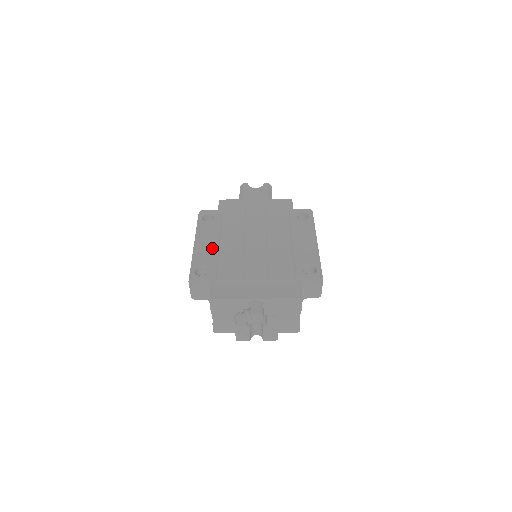
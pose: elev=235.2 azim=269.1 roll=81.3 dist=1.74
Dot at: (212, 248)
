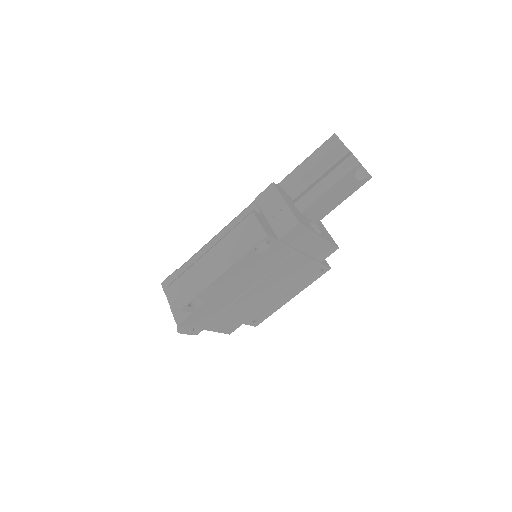
Dot at: (226, 285)
